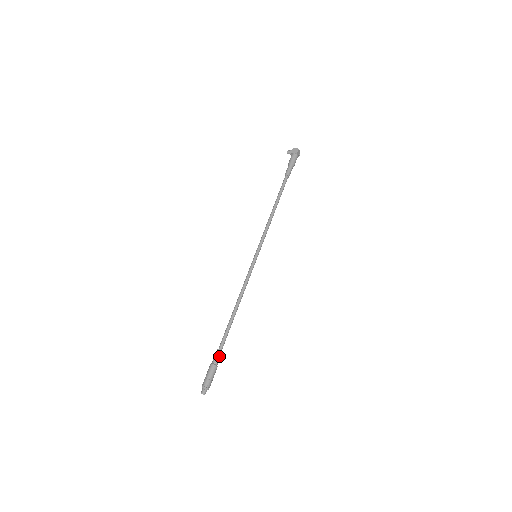
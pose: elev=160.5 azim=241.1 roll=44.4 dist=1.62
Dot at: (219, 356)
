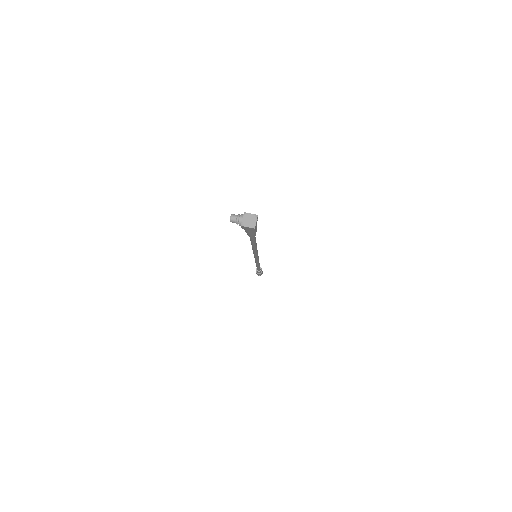
Dot at: occluded
